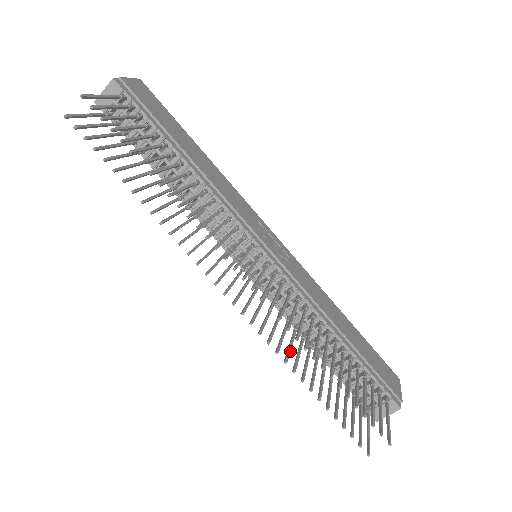
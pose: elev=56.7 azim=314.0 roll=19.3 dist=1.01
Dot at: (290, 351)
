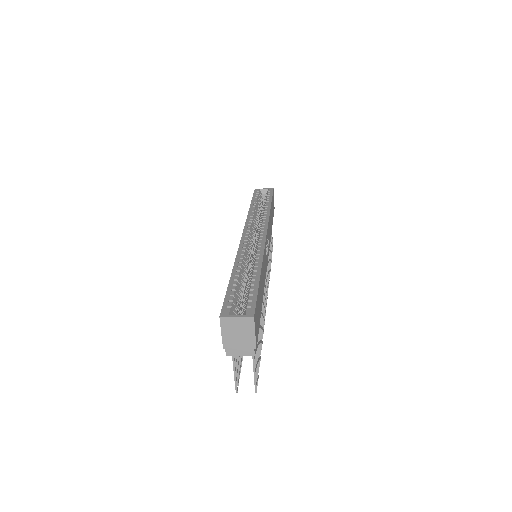
Dot at: occluded
